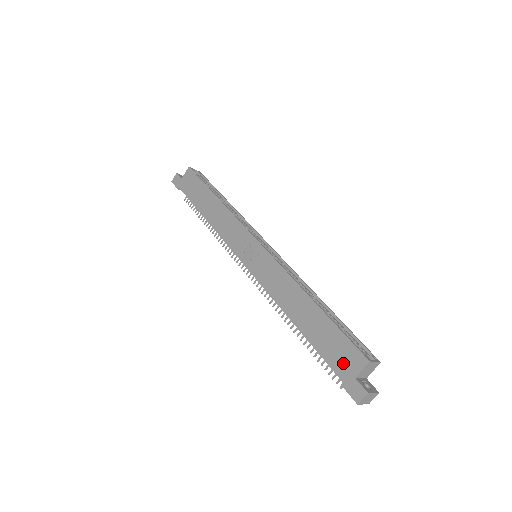
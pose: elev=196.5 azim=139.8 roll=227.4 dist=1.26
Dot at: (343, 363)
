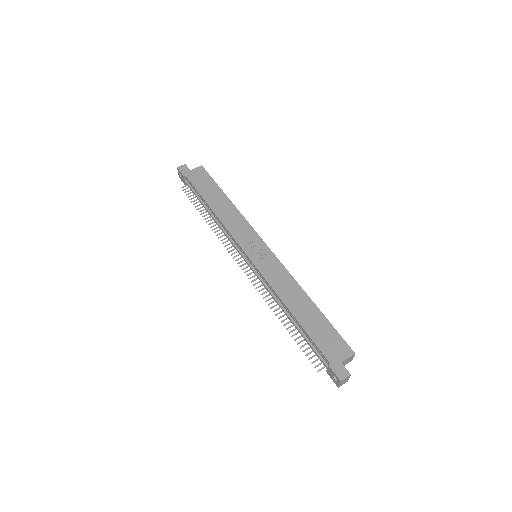
Dot at: (333, 350)
